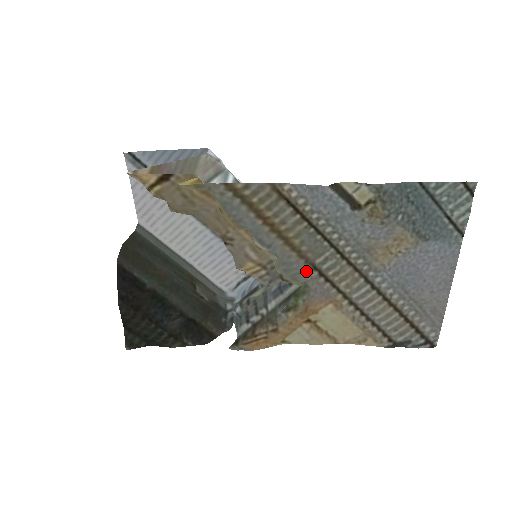
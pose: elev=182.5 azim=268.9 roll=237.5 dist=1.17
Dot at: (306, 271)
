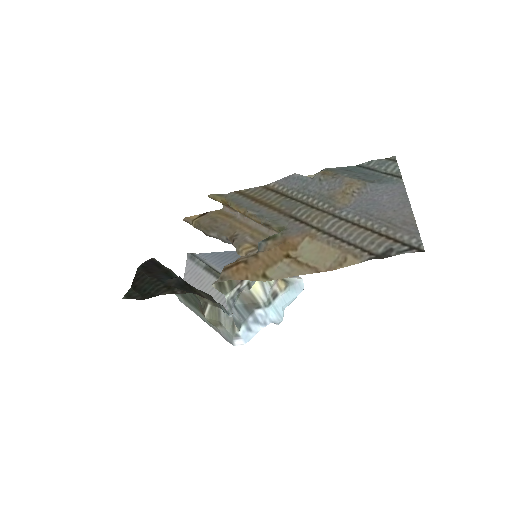
Dot at: (284, 219)
